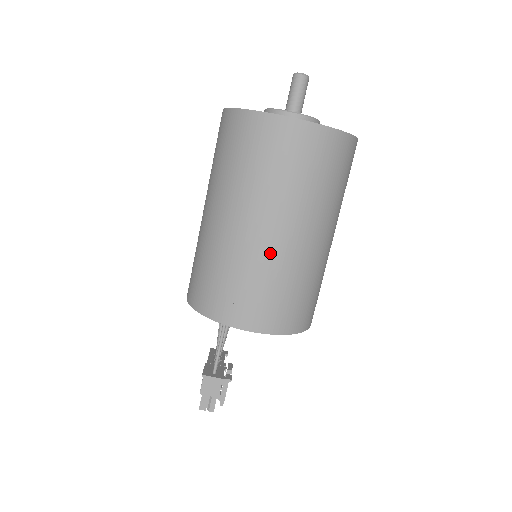
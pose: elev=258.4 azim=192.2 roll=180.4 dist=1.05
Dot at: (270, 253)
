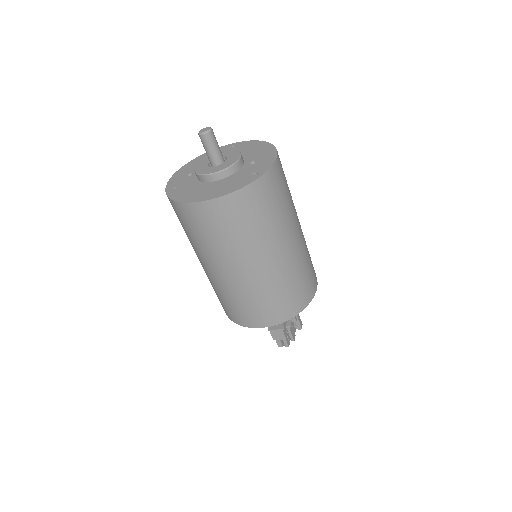
Dot at: (242, 284)
